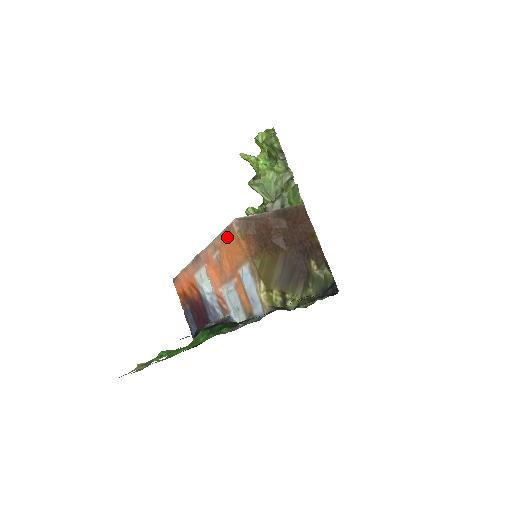
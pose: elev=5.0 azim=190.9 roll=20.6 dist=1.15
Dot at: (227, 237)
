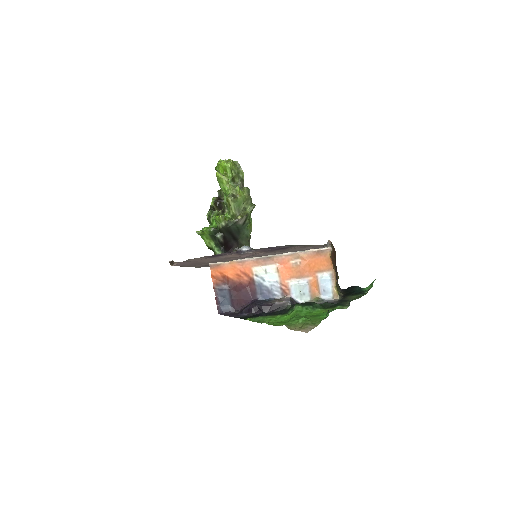
Dot at: (317, 255)
